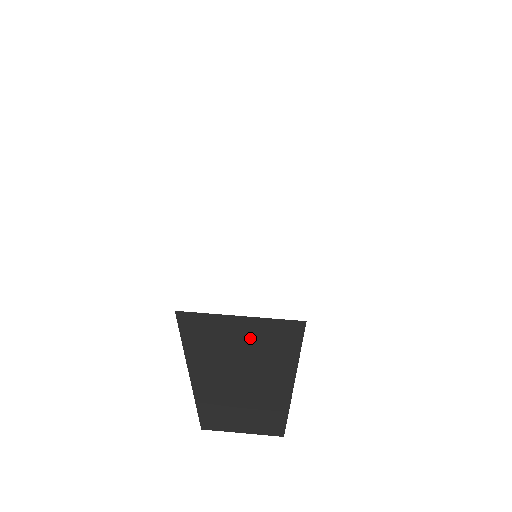
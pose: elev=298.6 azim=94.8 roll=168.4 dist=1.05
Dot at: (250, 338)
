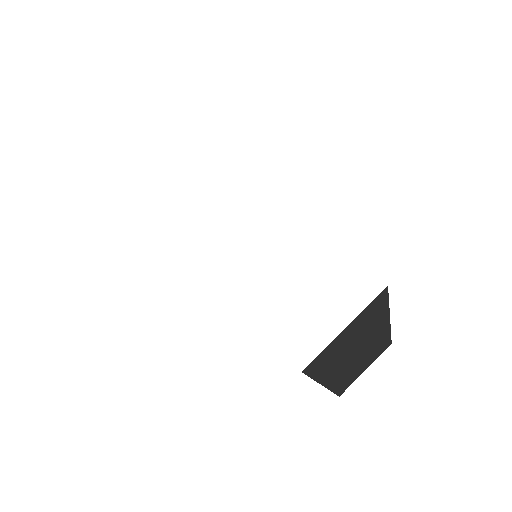
Dot at: (355, 330)
